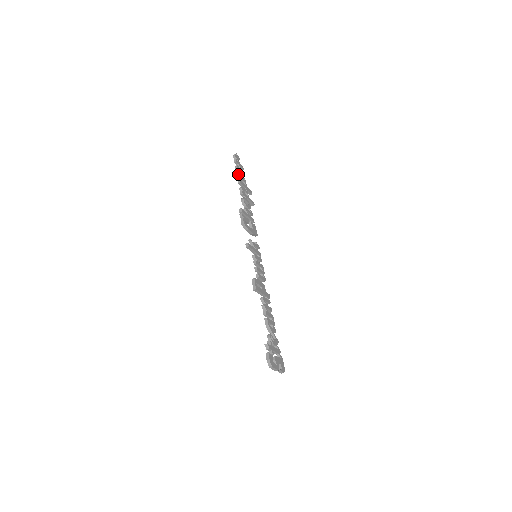
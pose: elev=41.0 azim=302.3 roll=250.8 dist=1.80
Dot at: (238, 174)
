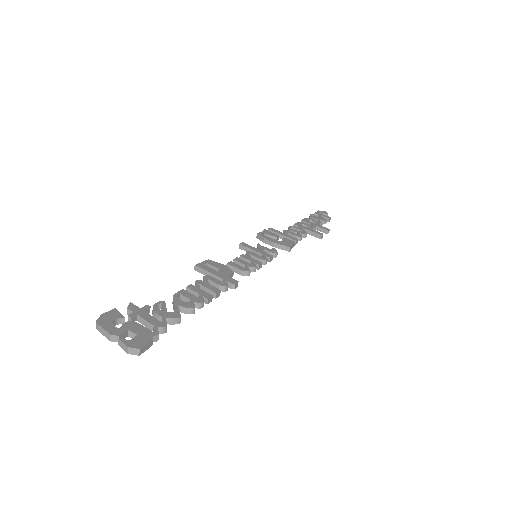
Dot at: occluded
